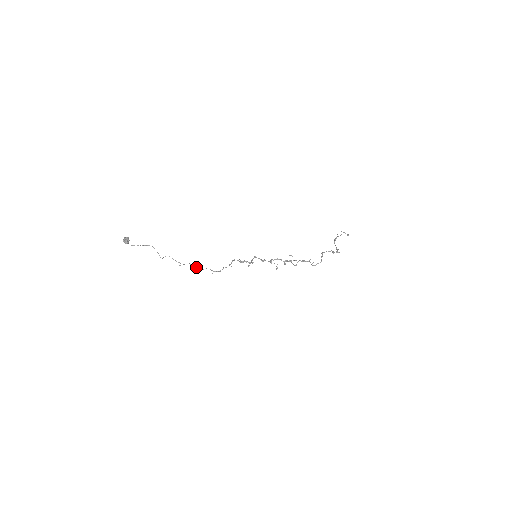
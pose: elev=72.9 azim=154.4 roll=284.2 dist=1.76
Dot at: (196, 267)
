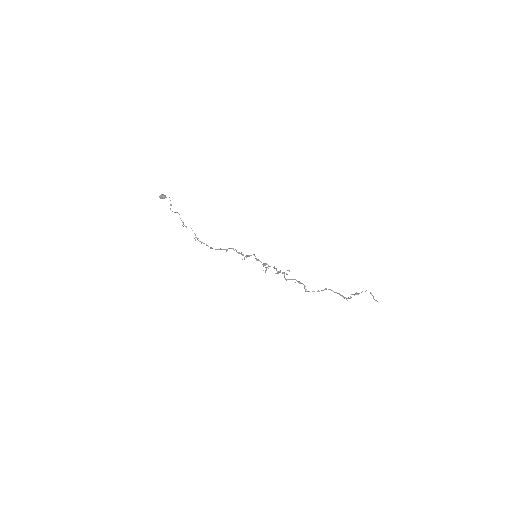
Dot at: occluded
